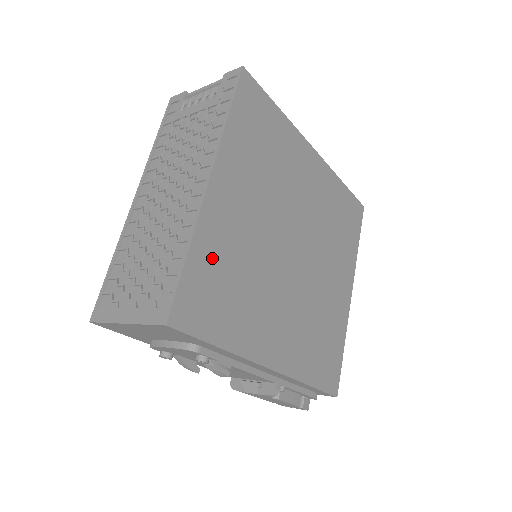
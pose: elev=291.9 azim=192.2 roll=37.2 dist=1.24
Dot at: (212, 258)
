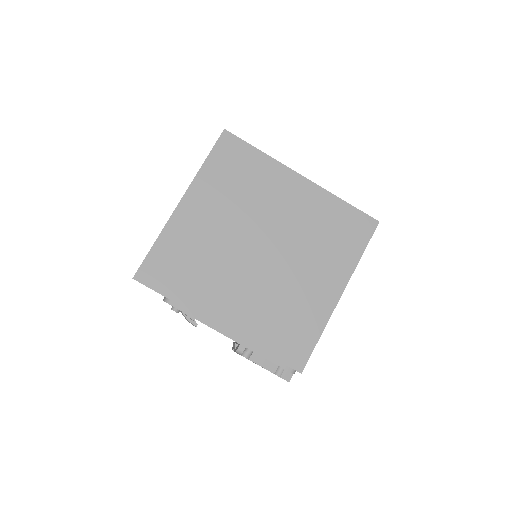
Dot at: (174, 247)
